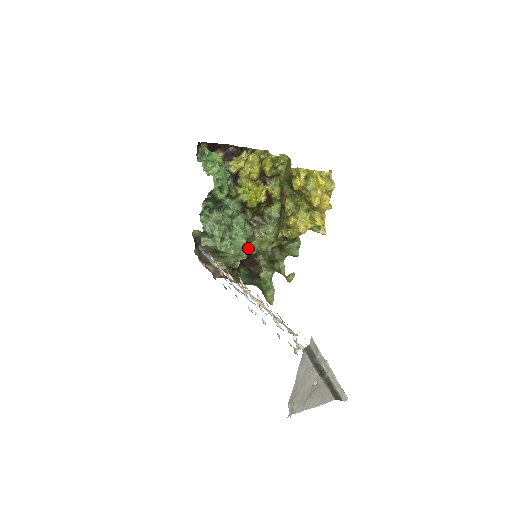
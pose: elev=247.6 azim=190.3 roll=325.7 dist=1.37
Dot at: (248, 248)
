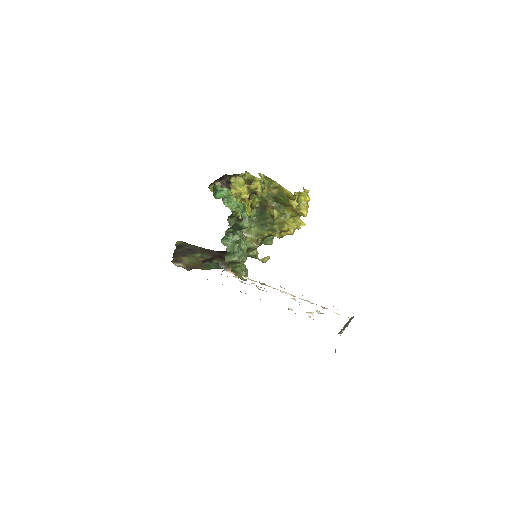
Dot at: occluded
